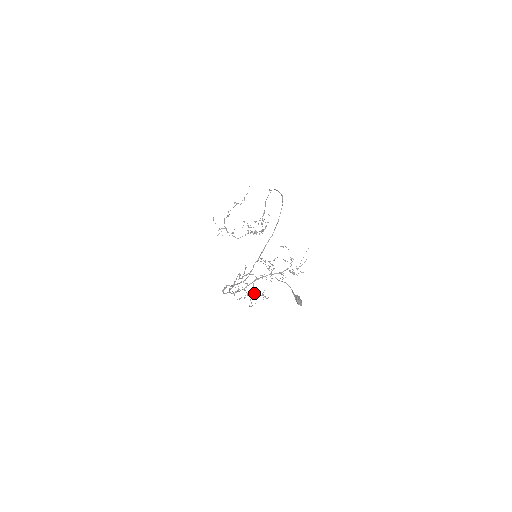
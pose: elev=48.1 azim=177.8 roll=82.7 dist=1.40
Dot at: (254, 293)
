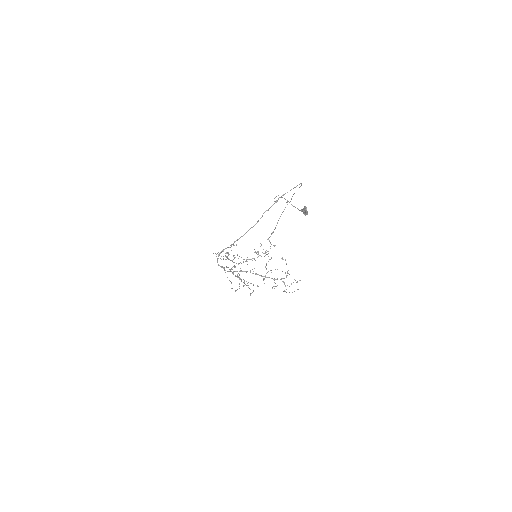
Dot at: (243, 285)
